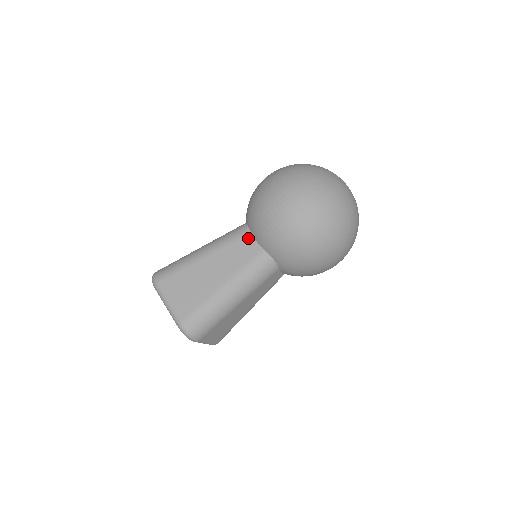
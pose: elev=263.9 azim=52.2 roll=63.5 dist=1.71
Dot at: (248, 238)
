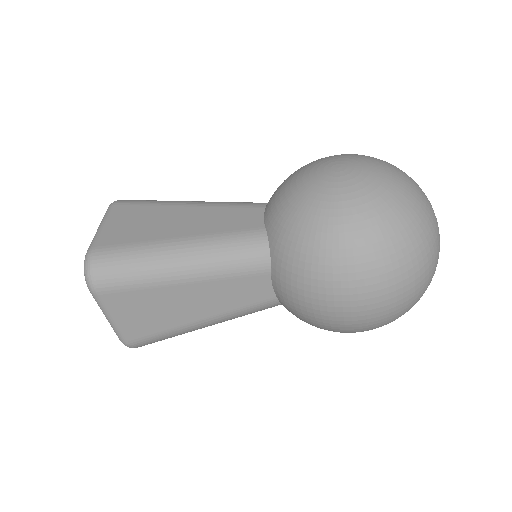
Dot at: (263, 279)
